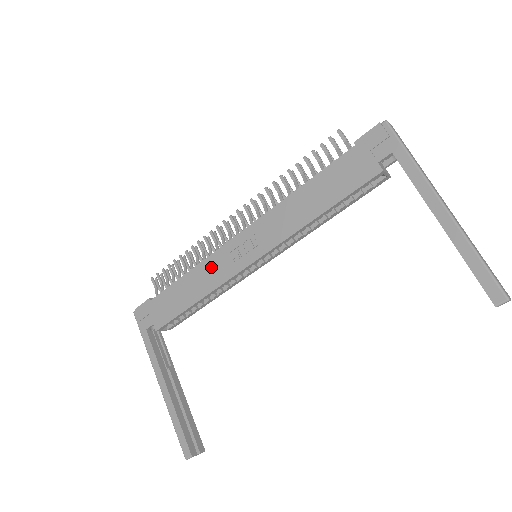
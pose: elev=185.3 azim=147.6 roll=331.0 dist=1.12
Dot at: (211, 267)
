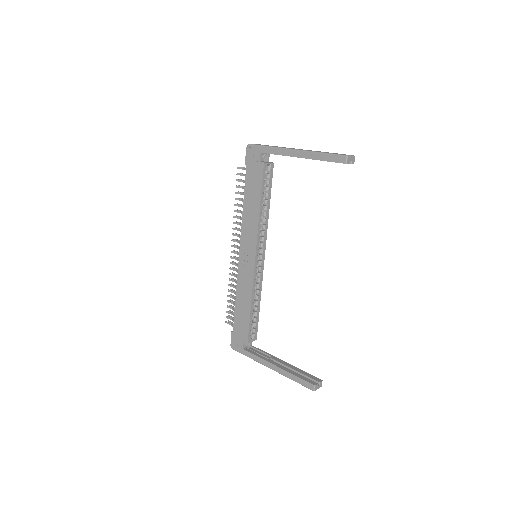
Dot at: (242, 282)
